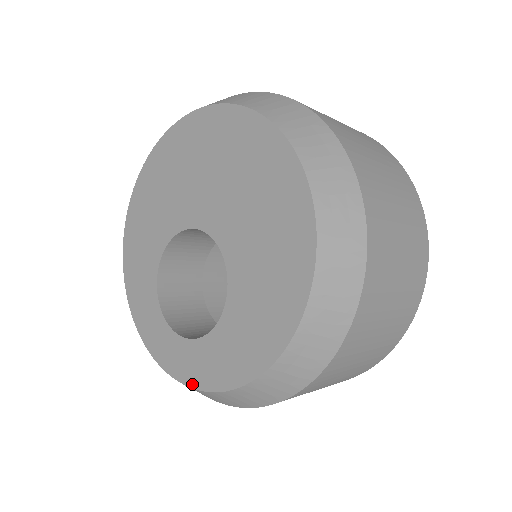
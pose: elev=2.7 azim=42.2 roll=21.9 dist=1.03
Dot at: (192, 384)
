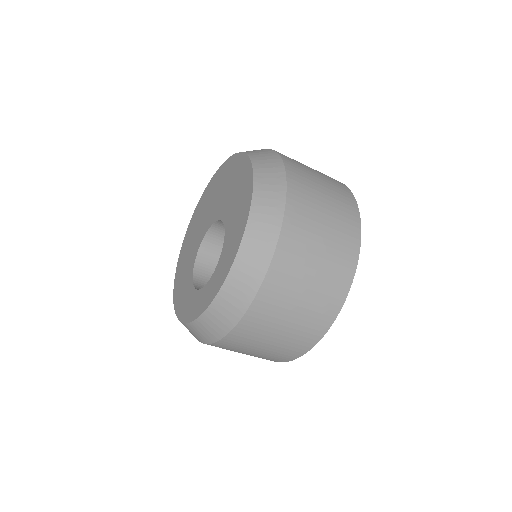
Dot at: (220, 286)
